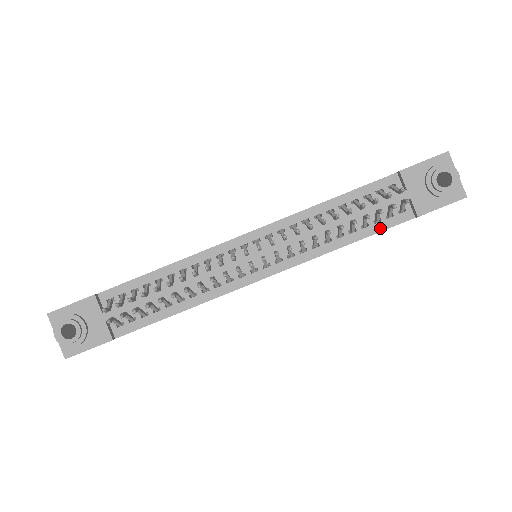
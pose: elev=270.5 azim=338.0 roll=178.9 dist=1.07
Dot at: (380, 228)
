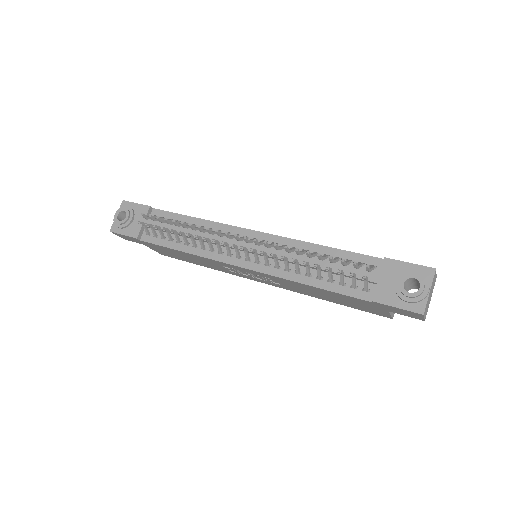
Dot at: (340, 290)
